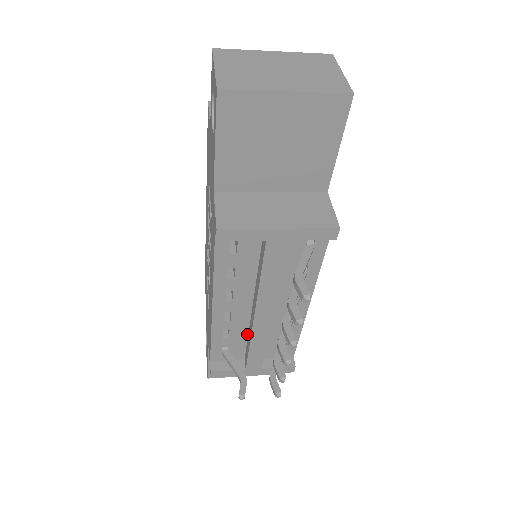
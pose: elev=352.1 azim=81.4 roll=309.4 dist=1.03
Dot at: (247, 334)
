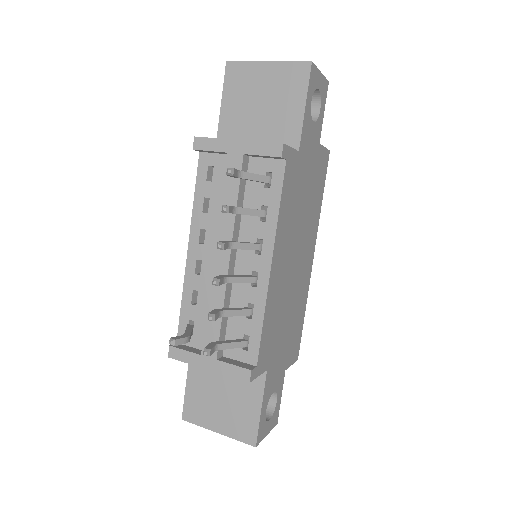
Dot at: occluded
